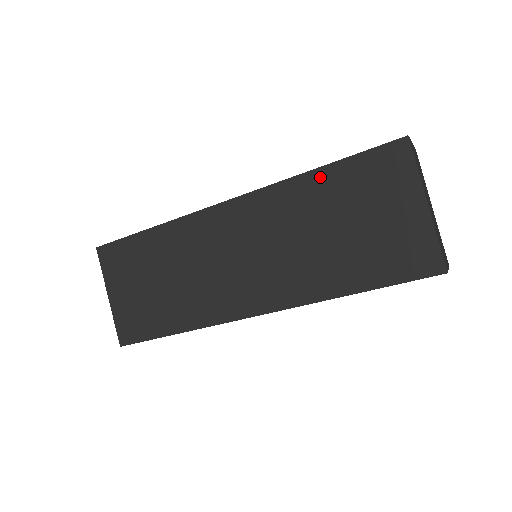
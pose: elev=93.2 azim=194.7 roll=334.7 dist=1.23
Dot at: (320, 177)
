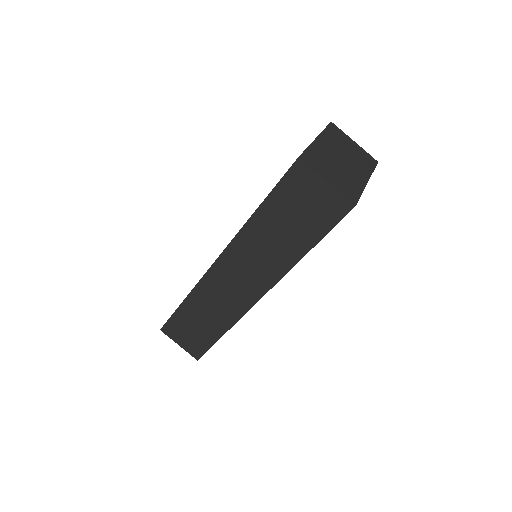
Dot at: occluded
